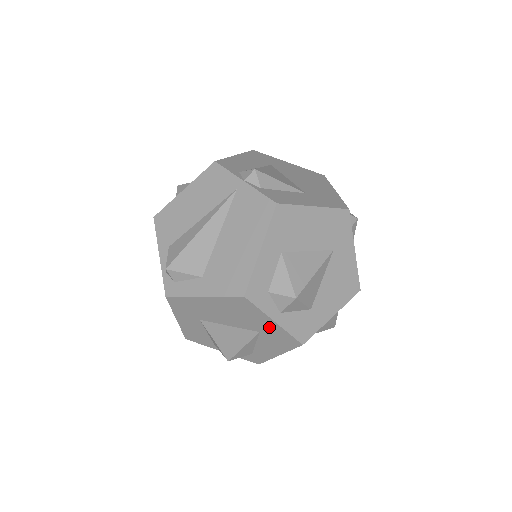
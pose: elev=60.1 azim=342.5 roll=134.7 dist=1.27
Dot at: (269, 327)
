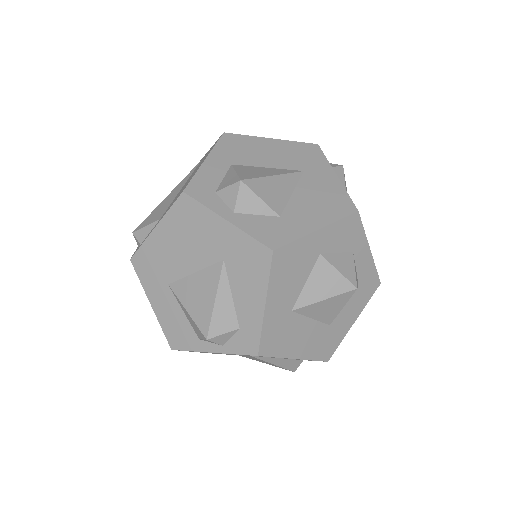
Dot at: (226, 238)
